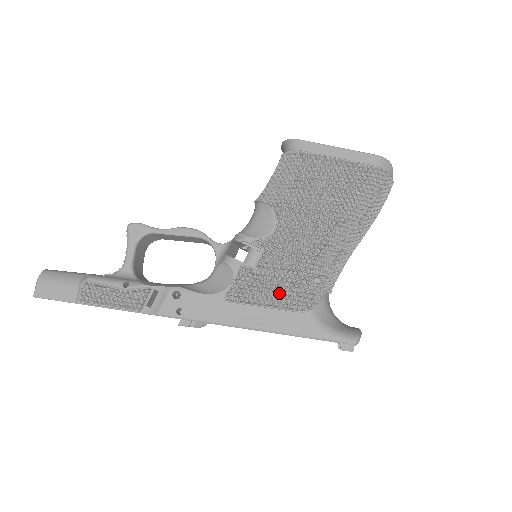
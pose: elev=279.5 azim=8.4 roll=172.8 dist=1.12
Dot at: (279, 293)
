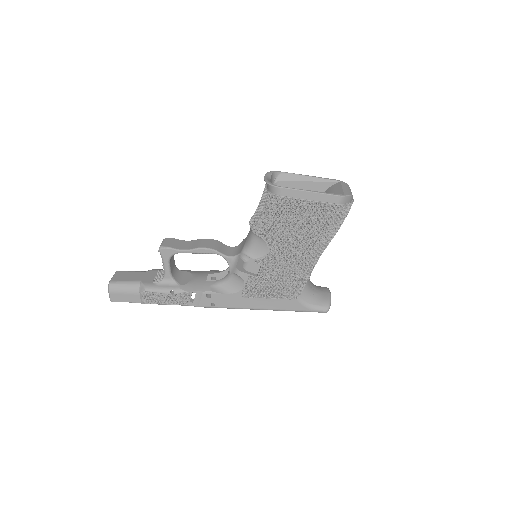
Dot at: (276, 289)
